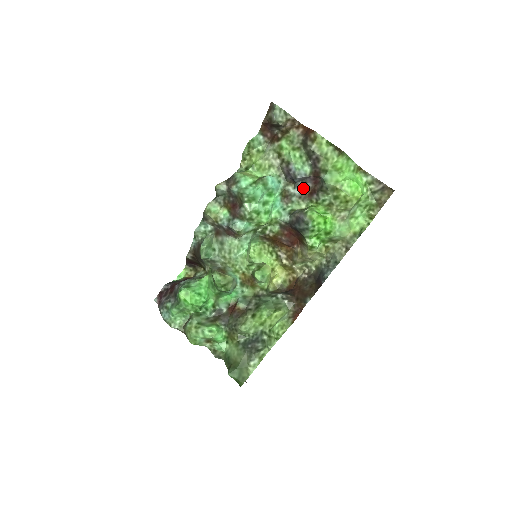
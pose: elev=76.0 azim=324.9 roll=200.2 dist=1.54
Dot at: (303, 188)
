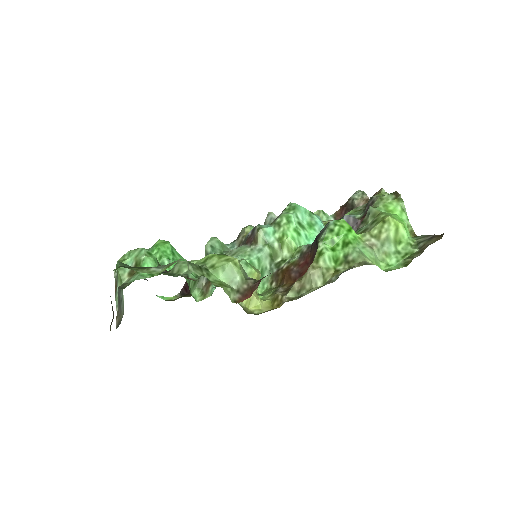
Dot at: occluded
